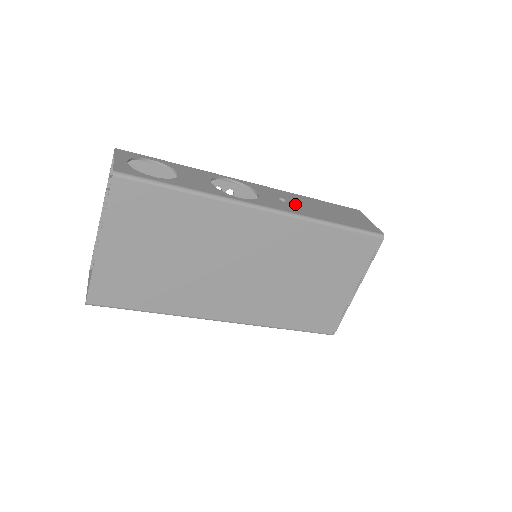
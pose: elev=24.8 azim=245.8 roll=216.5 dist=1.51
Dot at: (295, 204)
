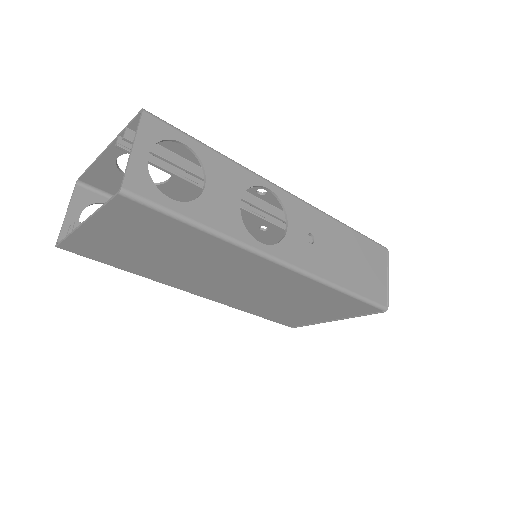
Dot at: (321, 248)
